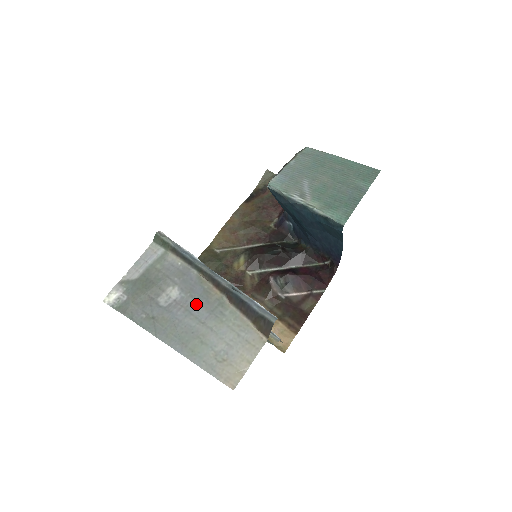
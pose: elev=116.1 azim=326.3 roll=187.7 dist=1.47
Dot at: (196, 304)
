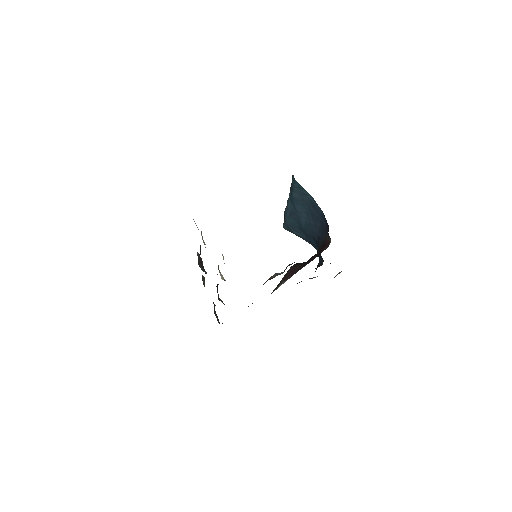
Dot at: occluded
